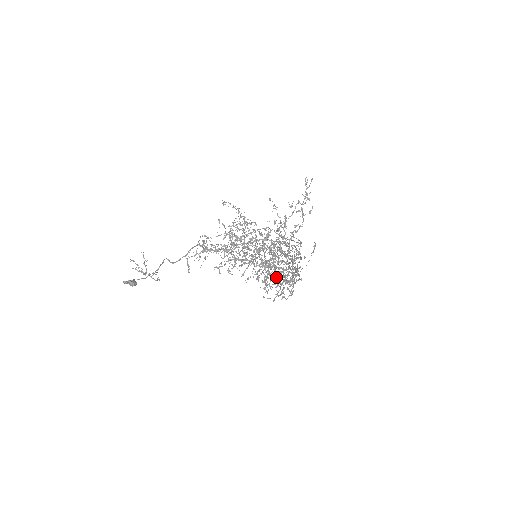
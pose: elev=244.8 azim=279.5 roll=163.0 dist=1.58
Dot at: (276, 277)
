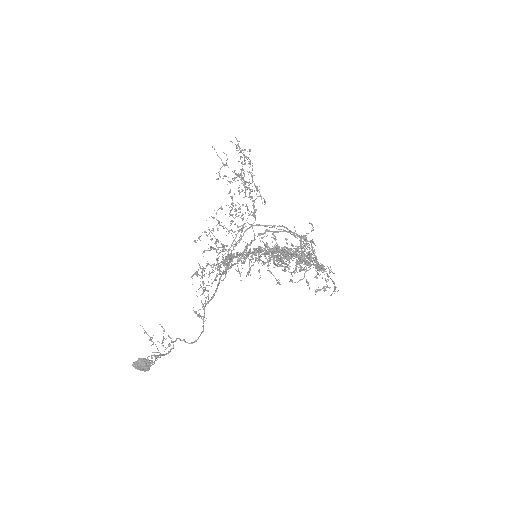
Dot at: (286, 252)
